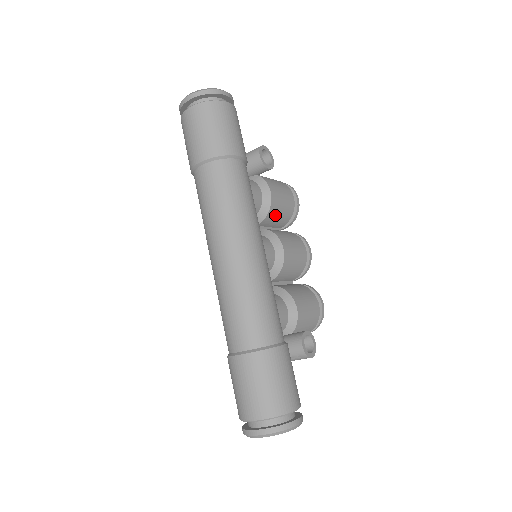
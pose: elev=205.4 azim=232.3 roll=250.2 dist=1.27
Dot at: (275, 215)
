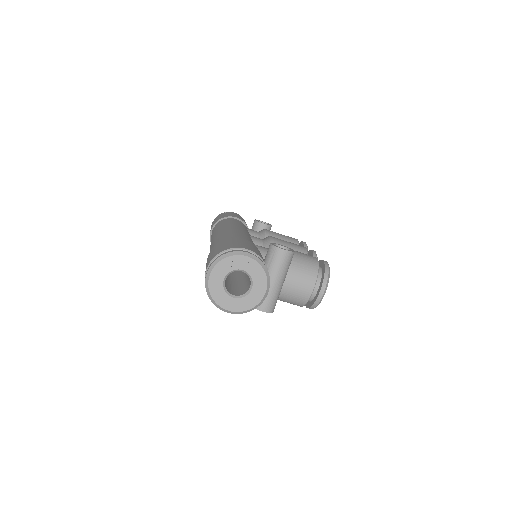
Dot at: occluded
